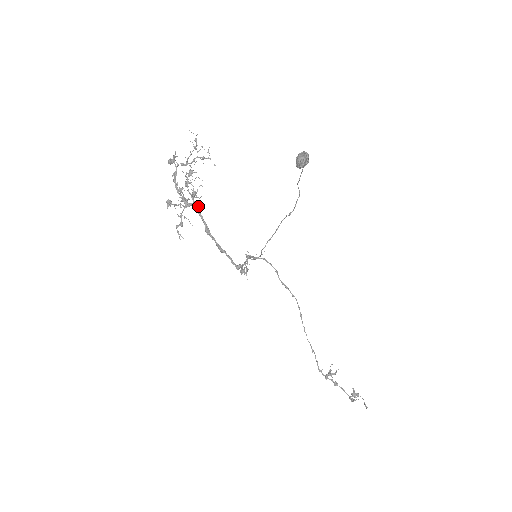
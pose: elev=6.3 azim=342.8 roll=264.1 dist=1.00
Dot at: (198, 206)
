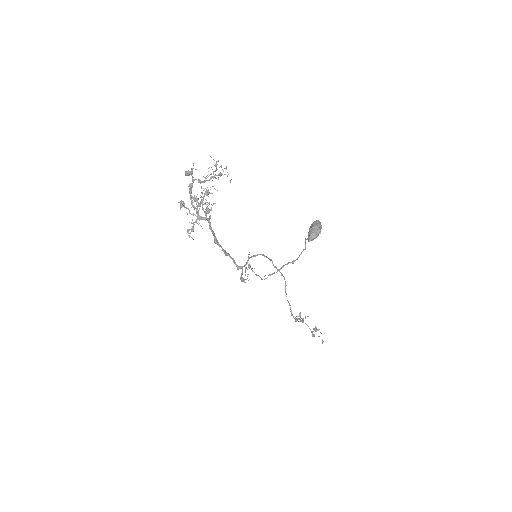
Dot at: (210, 217)
